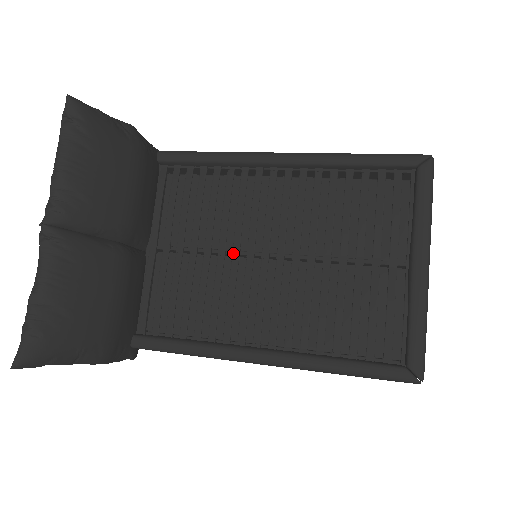
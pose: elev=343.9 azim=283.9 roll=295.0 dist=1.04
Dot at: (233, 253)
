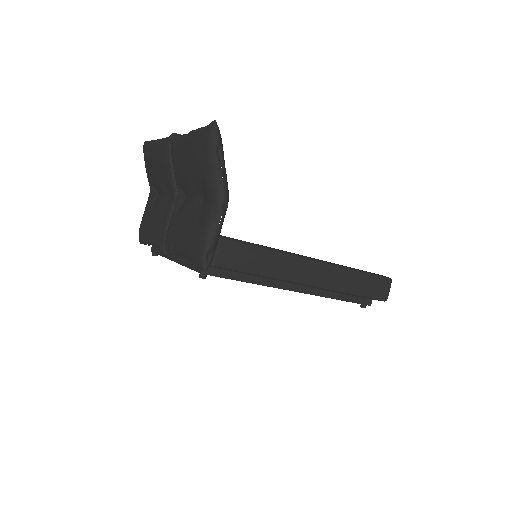
Dot at: occluded
